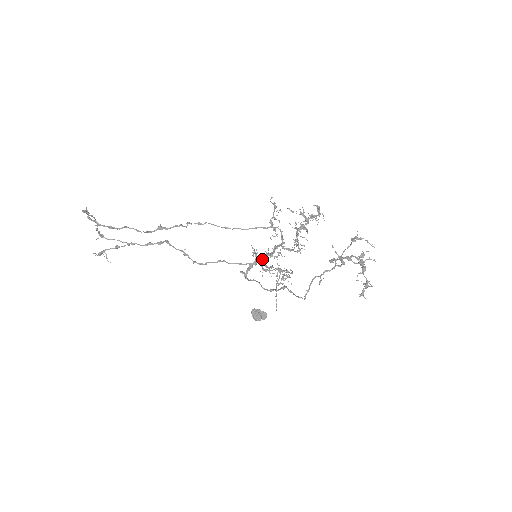
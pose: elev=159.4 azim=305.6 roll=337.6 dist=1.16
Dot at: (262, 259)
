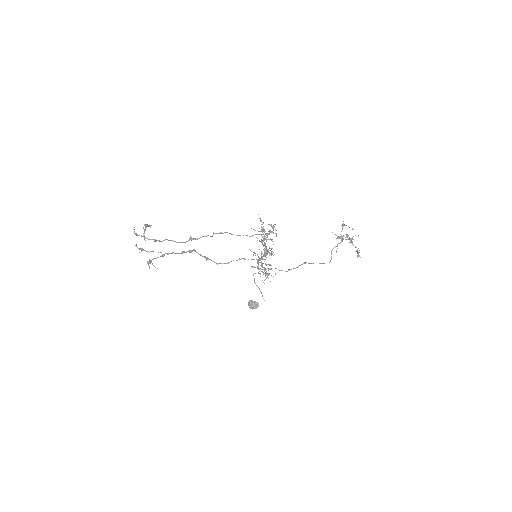
Dot at: (264, 256)
